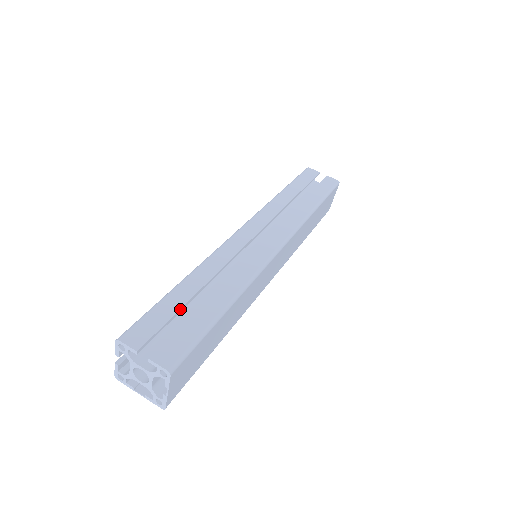
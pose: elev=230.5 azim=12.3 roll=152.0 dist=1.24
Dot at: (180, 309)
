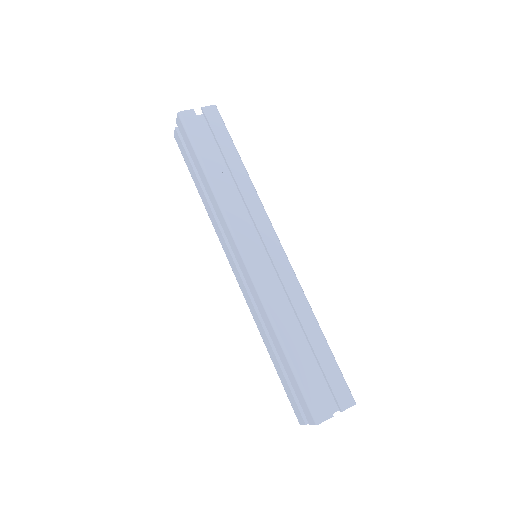
Dot at: (310, 366)
